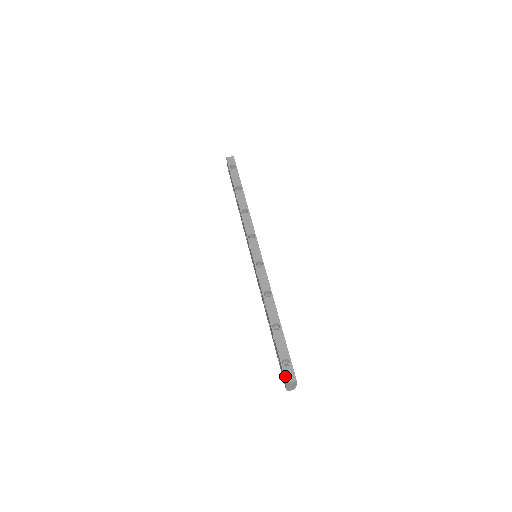
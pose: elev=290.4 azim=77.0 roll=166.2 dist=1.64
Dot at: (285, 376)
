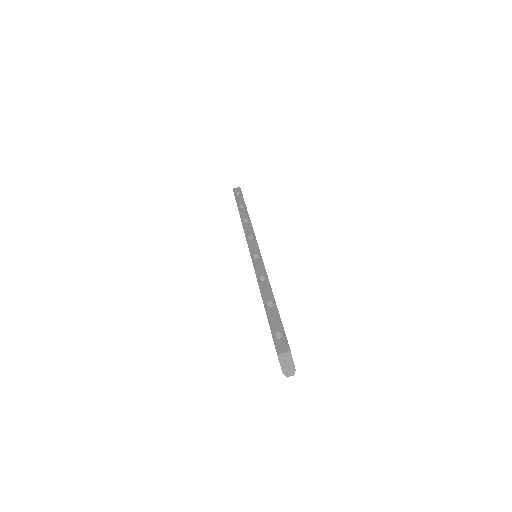
Dot at: (276, 348)
